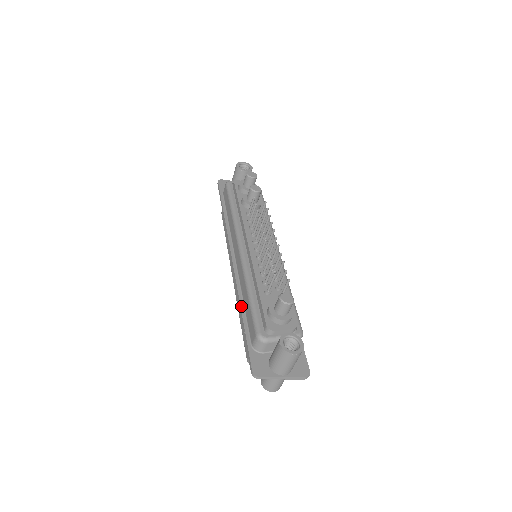
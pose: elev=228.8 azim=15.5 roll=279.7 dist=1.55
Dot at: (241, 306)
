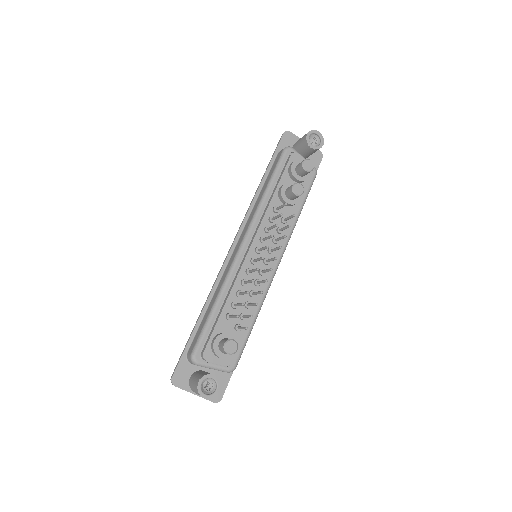
Dot at: (204, 308)
